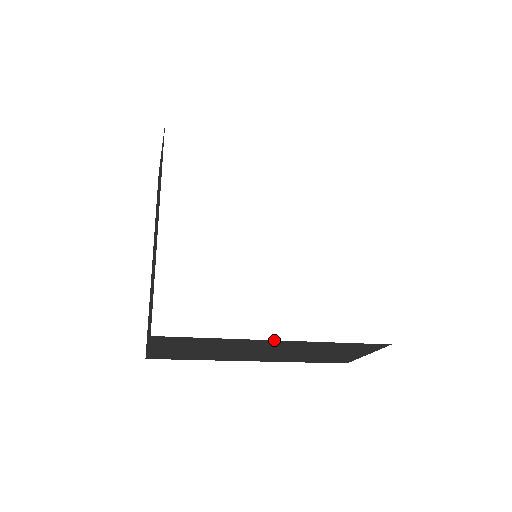
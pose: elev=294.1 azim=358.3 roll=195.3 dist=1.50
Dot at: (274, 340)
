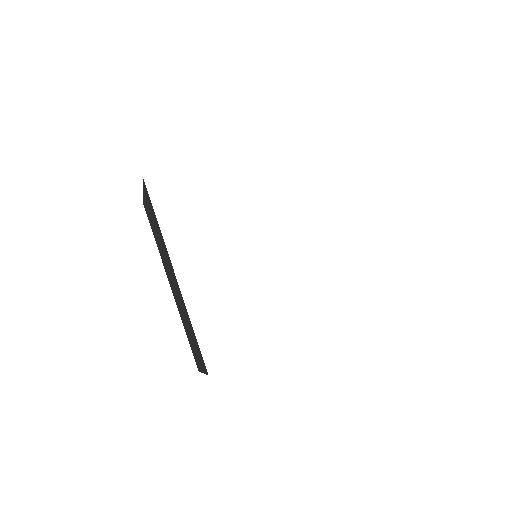
Dot at: occluded
